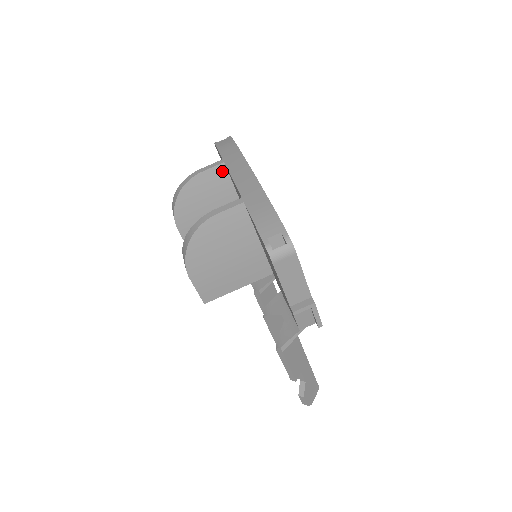
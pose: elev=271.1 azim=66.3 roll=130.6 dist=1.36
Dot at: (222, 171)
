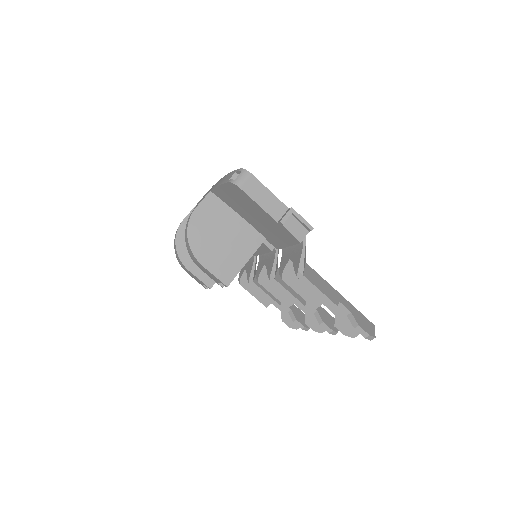
Dot at: occluded
